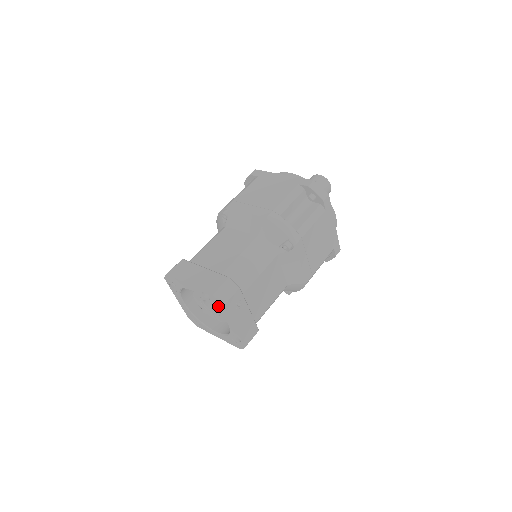
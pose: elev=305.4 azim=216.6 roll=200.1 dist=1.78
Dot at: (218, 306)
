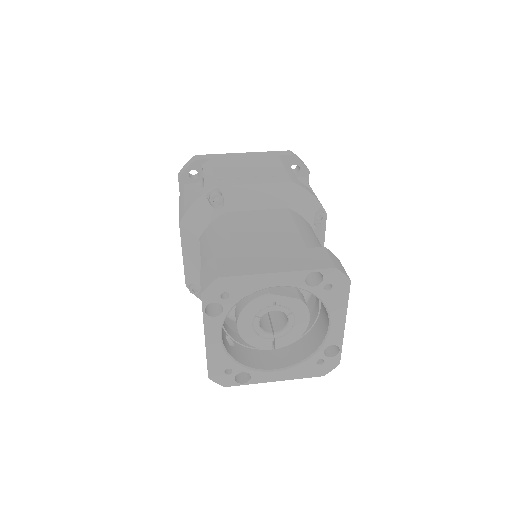
Dot at: (333, 291)
